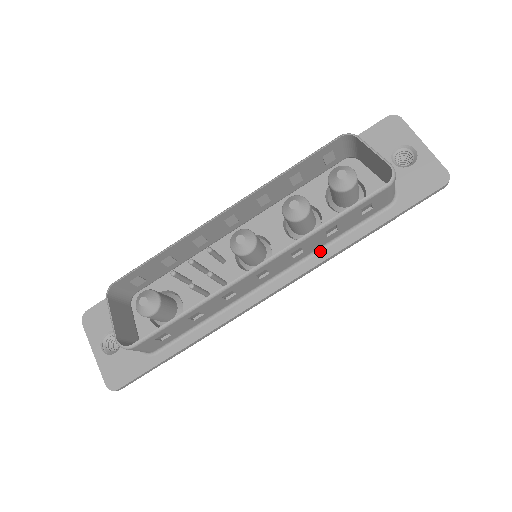
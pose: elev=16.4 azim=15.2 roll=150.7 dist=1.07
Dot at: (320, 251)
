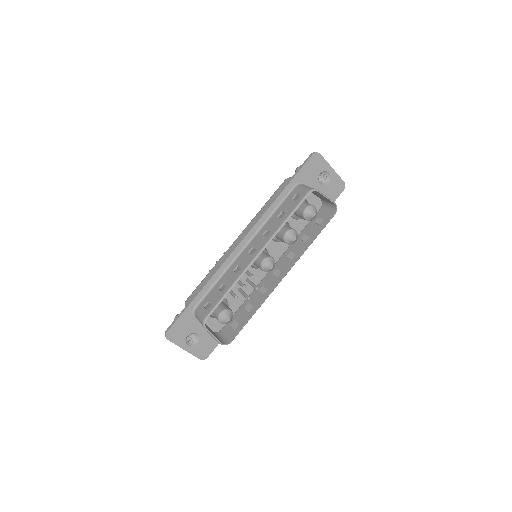
Dot at: occluded
